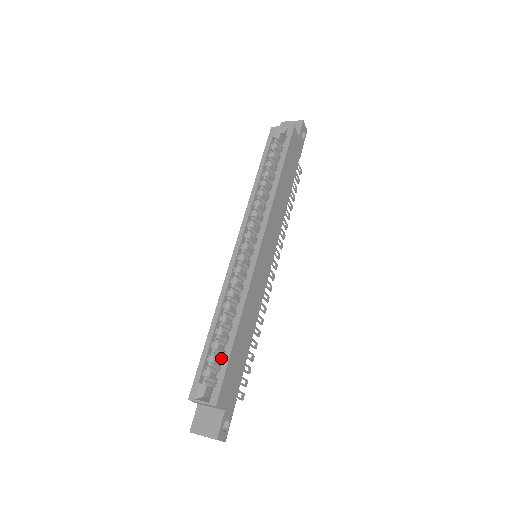
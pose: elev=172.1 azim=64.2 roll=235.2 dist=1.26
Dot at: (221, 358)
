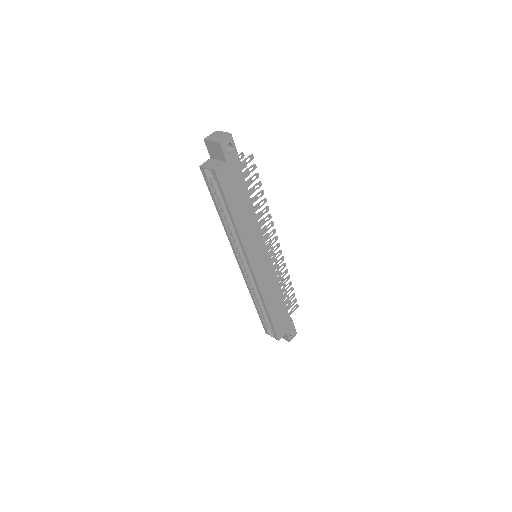
Dot at: occluded
